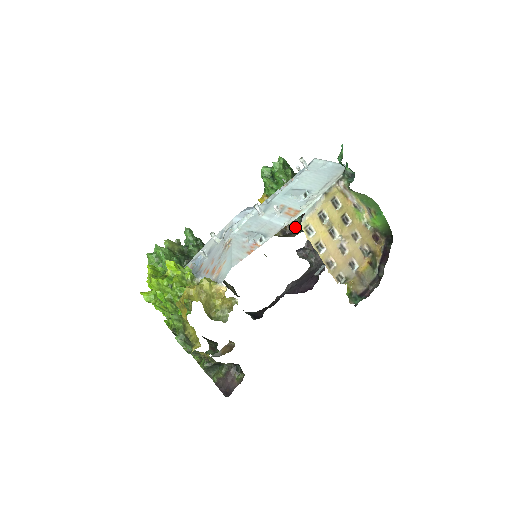
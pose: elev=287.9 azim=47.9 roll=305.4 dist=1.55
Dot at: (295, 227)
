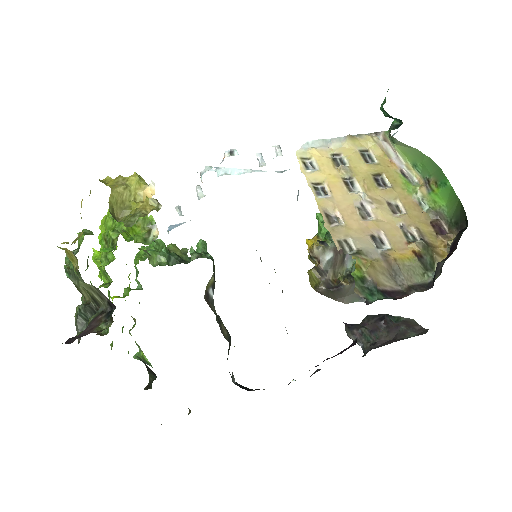
Dot at: (347, 283)
